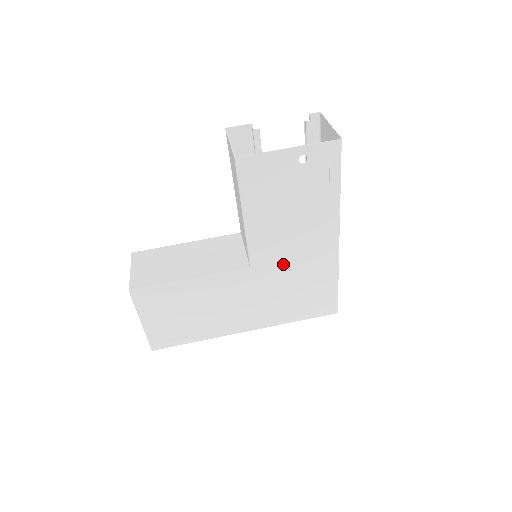
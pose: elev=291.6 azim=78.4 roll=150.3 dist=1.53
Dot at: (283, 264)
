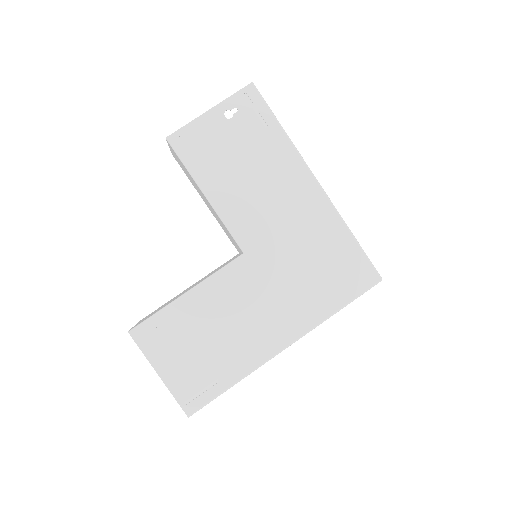
Dot at: (276, 235)
